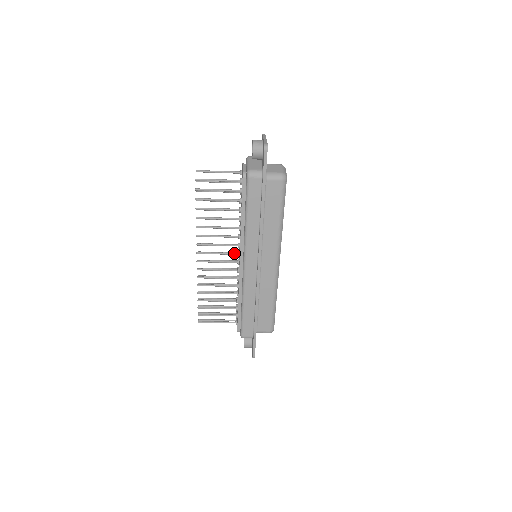
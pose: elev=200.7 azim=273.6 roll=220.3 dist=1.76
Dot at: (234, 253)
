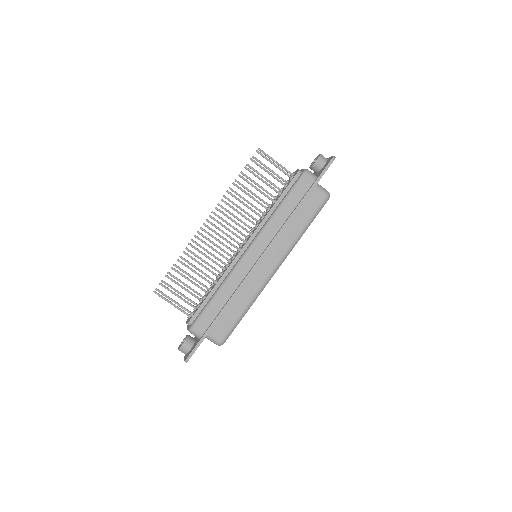
Dot at: occluded
